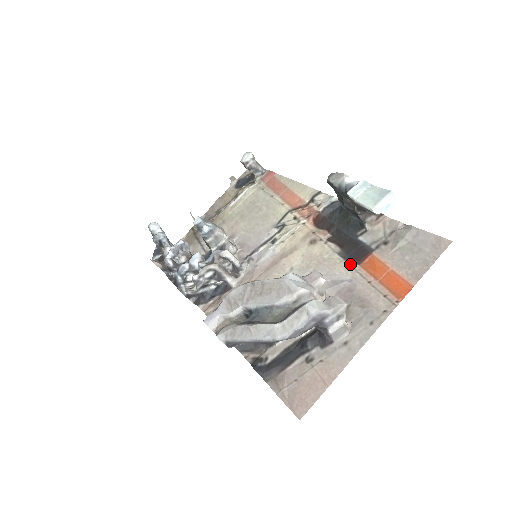
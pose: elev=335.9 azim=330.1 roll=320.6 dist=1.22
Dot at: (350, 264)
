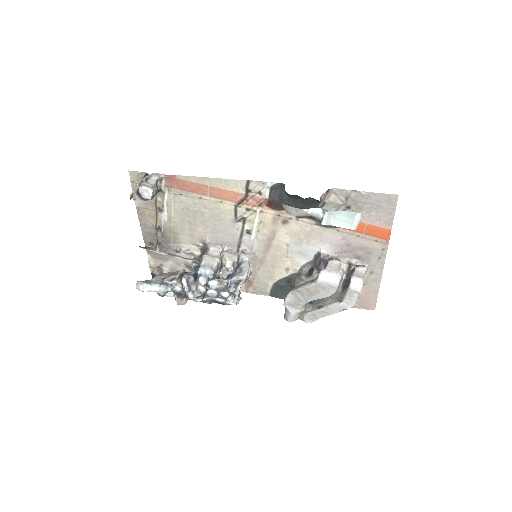
Dot at: (333, 229)
